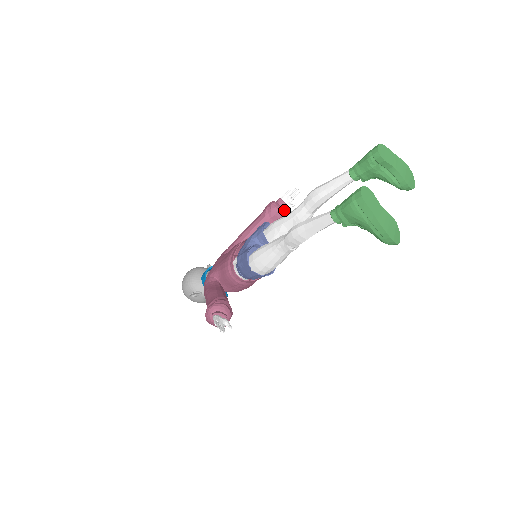
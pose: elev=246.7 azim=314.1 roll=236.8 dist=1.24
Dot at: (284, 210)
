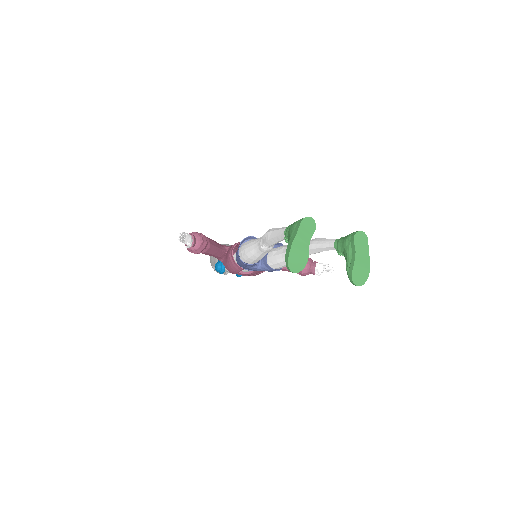
Dot at: (310, 270)
